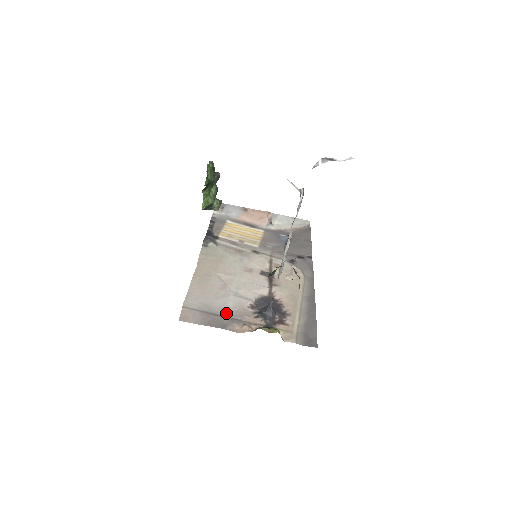
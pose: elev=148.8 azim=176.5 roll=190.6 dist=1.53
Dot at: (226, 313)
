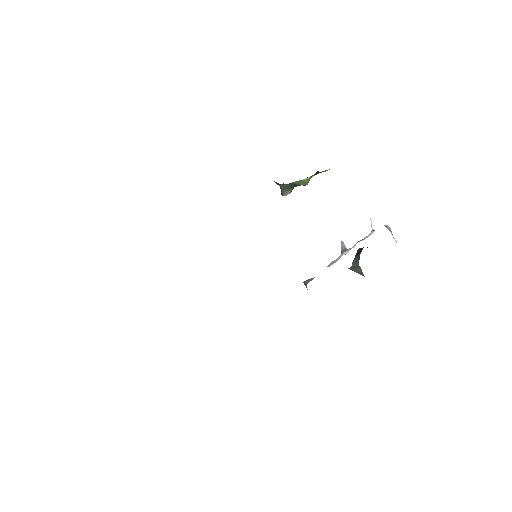
Dot at: occluded
